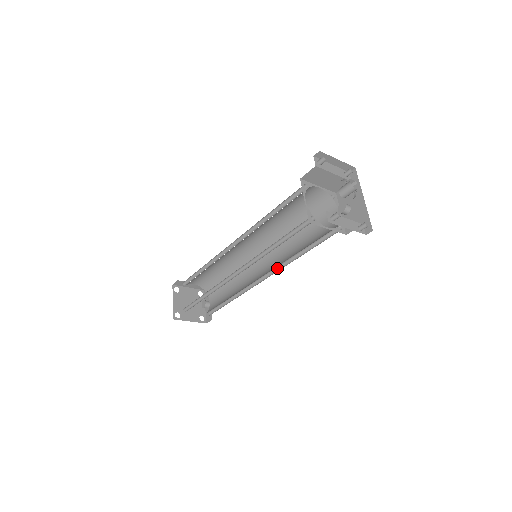
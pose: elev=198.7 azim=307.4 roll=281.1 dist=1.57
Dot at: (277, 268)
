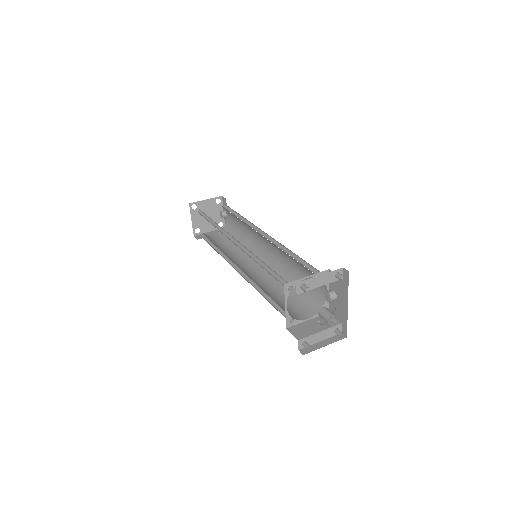
Dot at: (276, 267)
